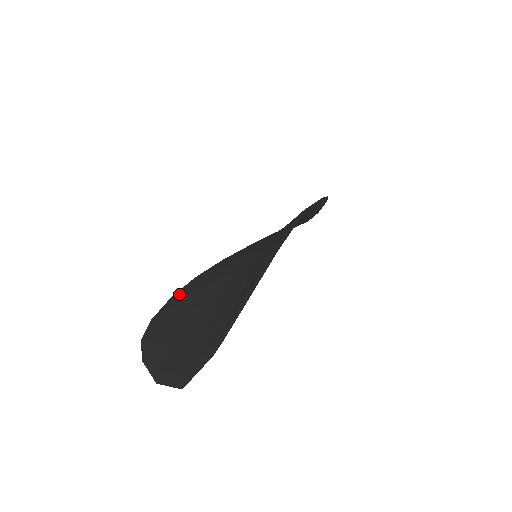
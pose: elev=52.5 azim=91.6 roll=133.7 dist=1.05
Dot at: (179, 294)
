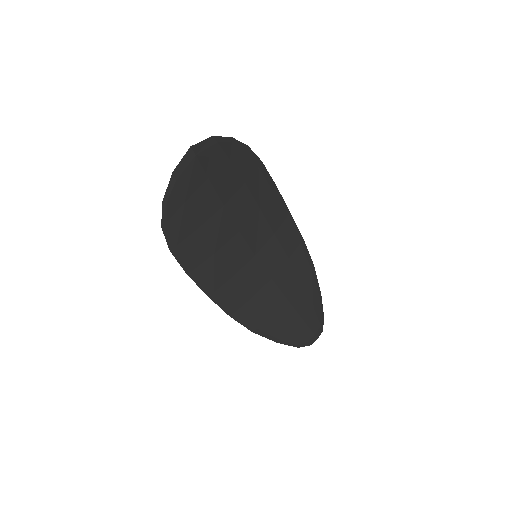
Dot at: (194, 266)
